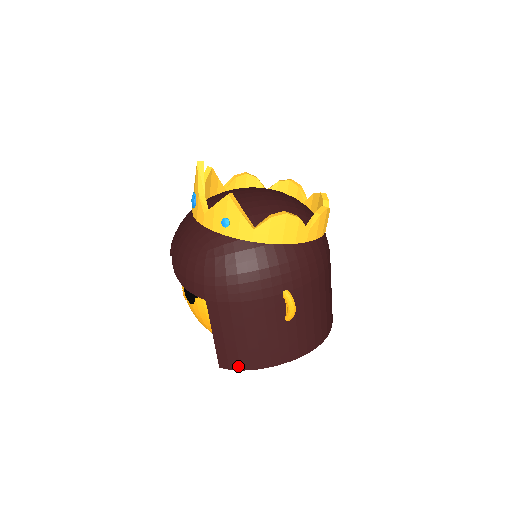
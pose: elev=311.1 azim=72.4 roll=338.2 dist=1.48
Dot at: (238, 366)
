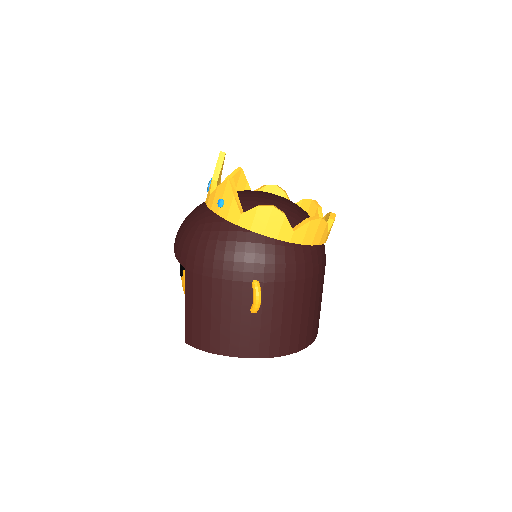
Dot at: (199, 345)
